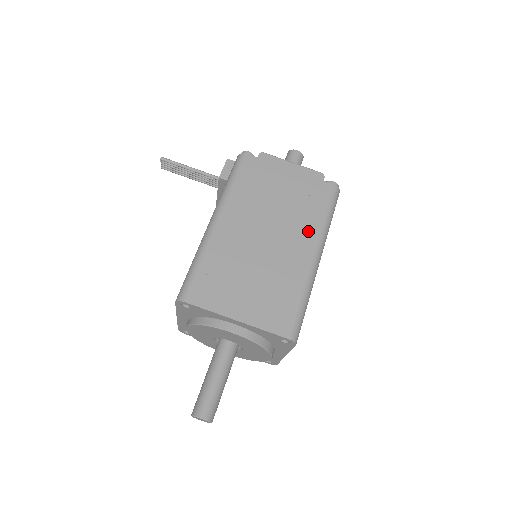
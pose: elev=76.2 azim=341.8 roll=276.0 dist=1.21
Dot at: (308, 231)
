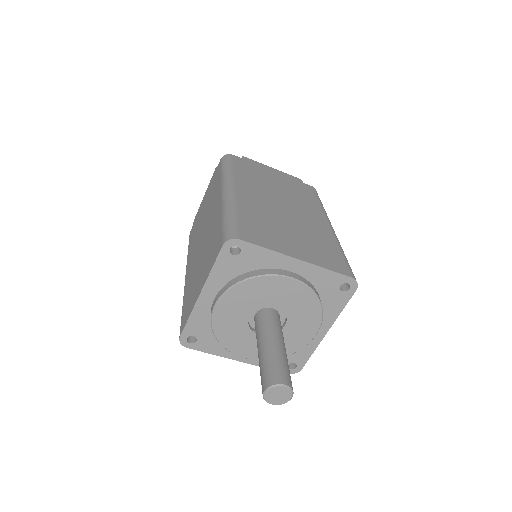
Dot at: (216, 194)
